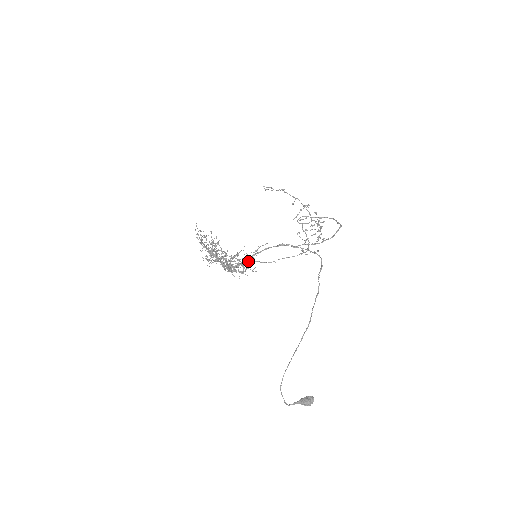
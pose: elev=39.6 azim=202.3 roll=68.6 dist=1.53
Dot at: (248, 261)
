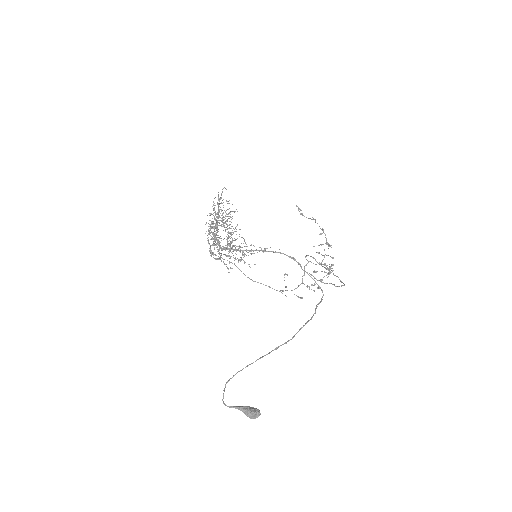
Dot at: (250, 253)
